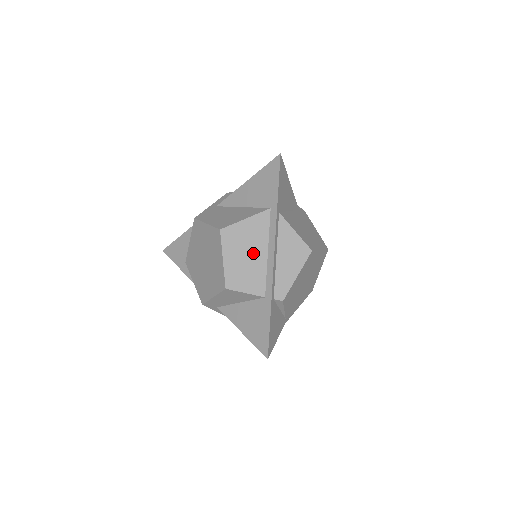
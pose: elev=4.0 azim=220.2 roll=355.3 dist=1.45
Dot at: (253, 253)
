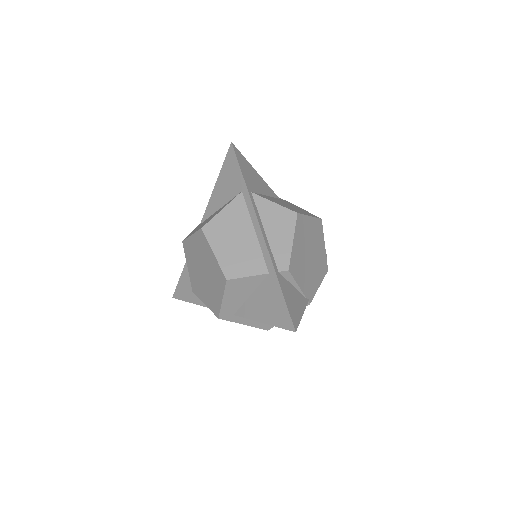
Dot at: (241, 237)
